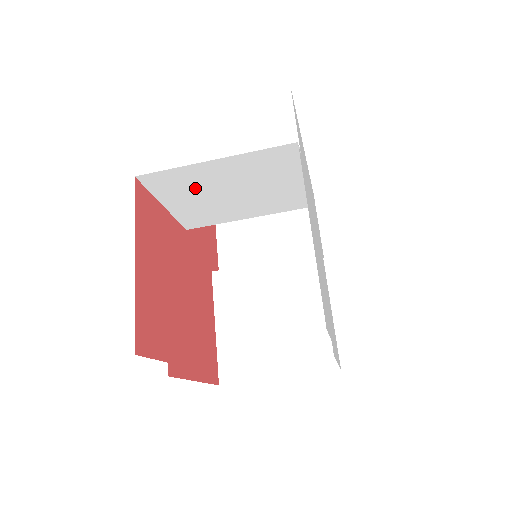
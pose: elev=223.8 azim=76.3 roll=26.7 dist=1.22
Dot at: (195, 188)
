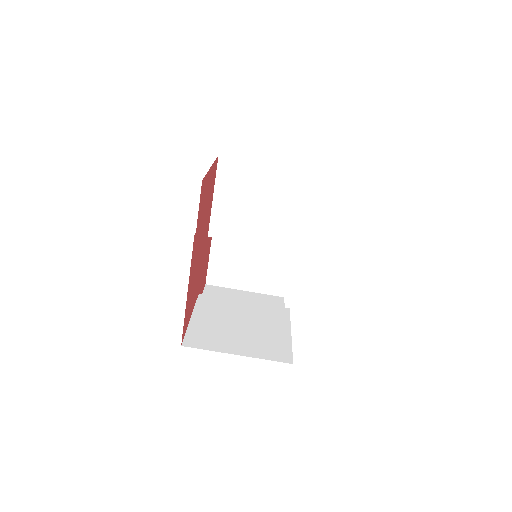
Dot at: (243, 187)
